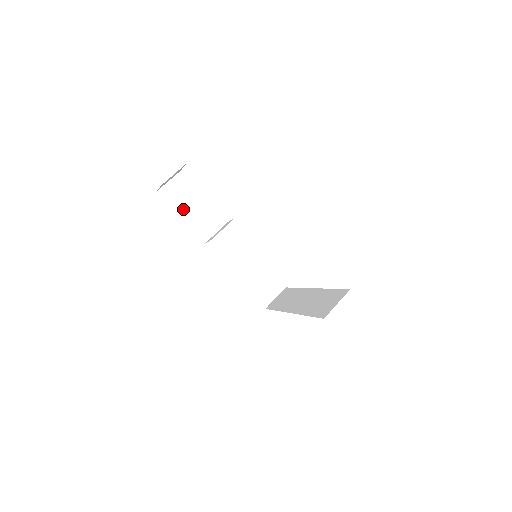
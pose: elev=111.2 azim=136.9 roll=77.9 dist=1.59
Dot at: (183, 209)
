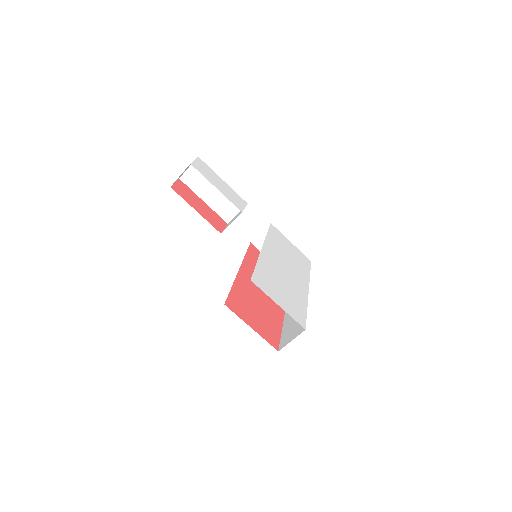
Dot at: (204, 194)
